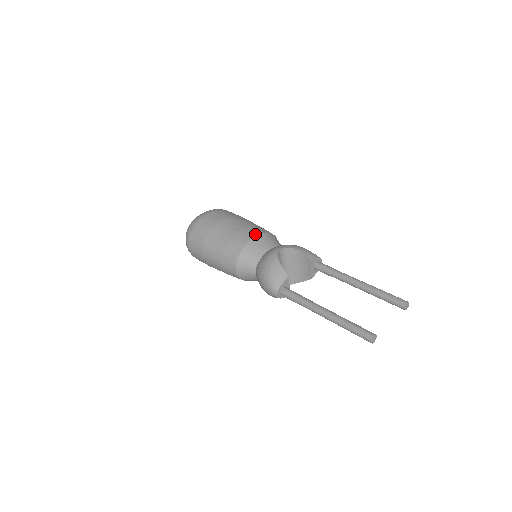
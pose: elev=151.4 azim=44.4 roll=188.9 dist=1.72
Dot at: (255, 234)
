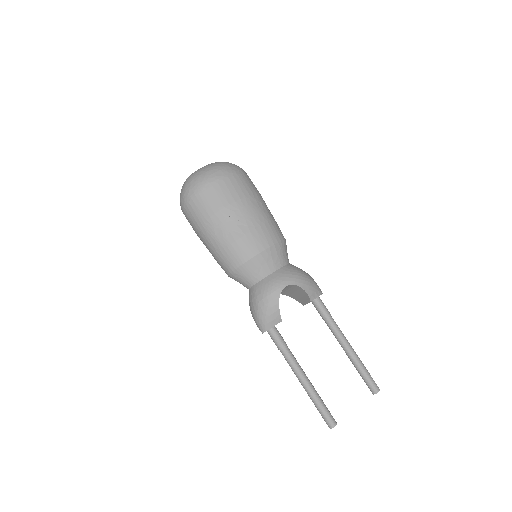
Dot at: (264, 247)
